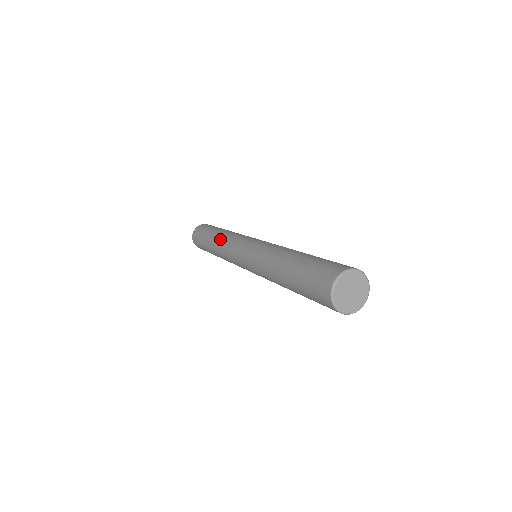
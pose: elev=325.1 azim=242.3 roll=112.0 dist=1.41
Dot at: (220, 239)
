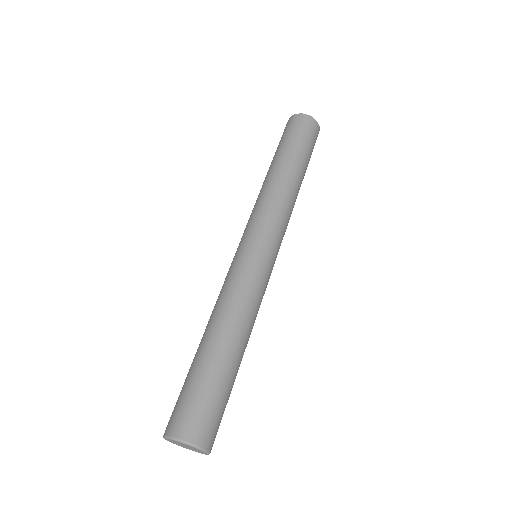
Dot at: (264, 187)
